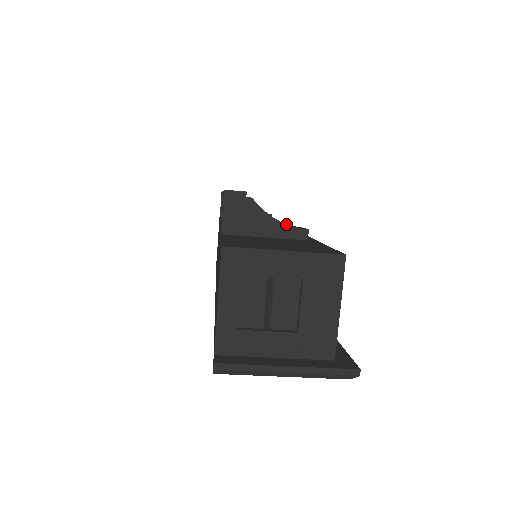
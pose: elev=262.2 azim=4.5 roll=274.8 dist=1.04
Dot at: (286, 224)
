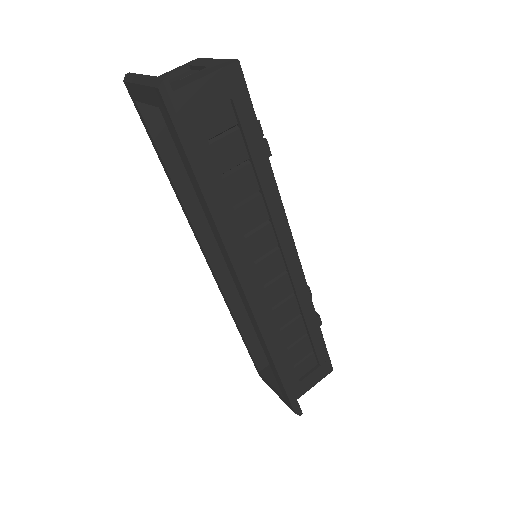
Dot at: occluded
